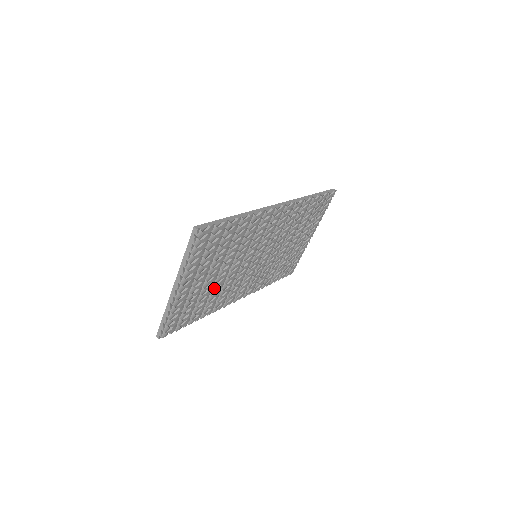
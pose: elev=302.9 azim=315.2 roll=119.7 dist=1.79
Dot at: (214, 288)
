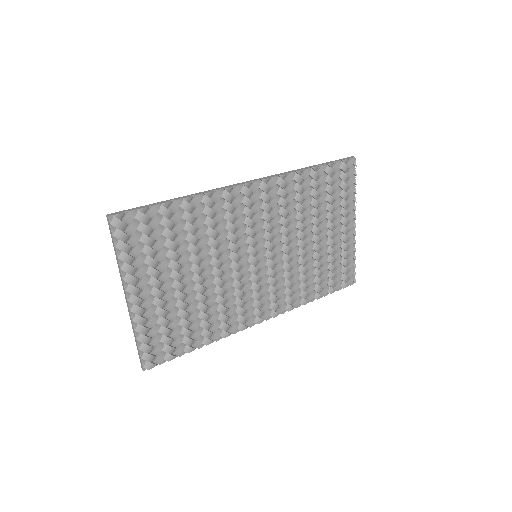
Dot at: (200, 300)
